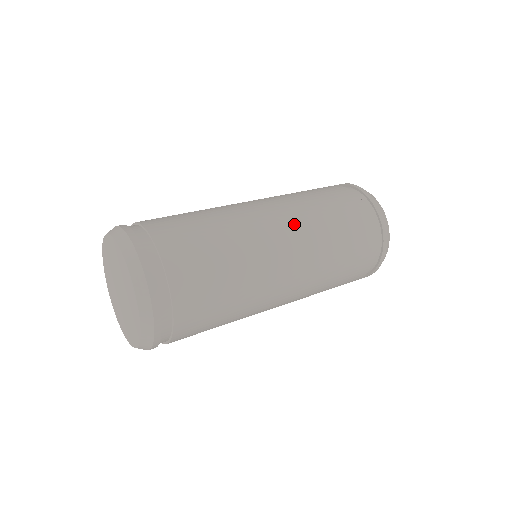
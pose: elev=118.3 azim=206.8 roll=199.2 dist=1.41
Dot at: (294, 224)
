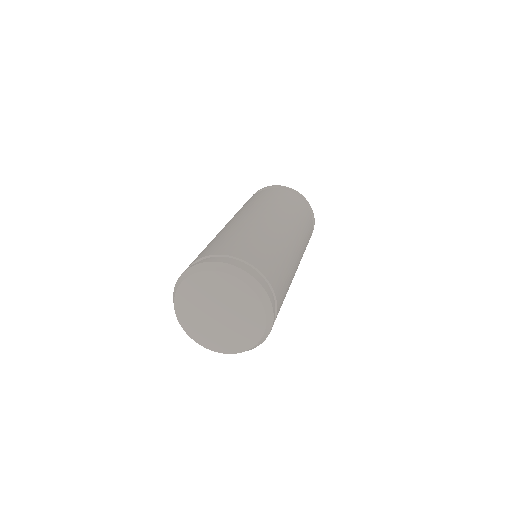
Dot at: (296, 234)
